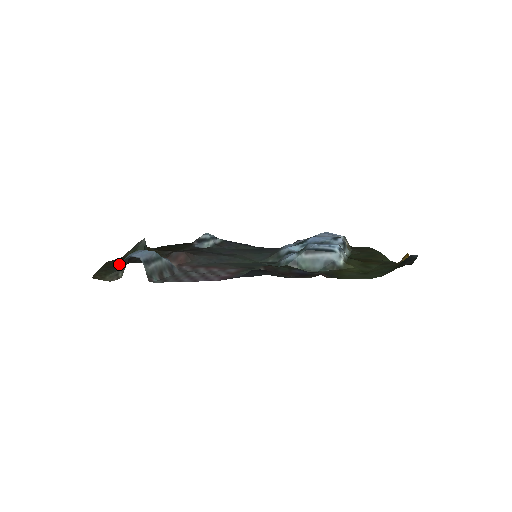
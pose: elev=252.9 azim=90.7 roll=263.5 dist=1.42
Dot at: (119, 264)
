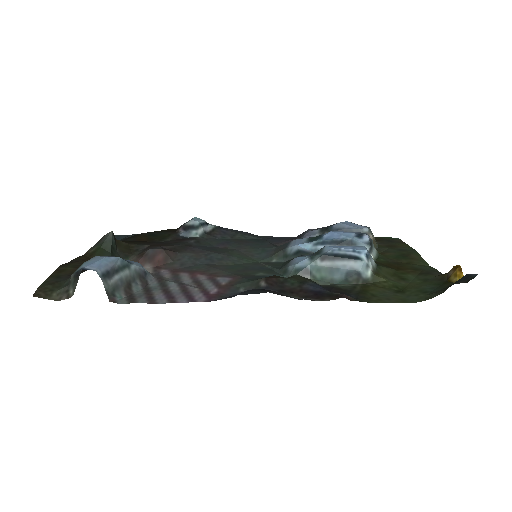
Dot at: (74, 271)
